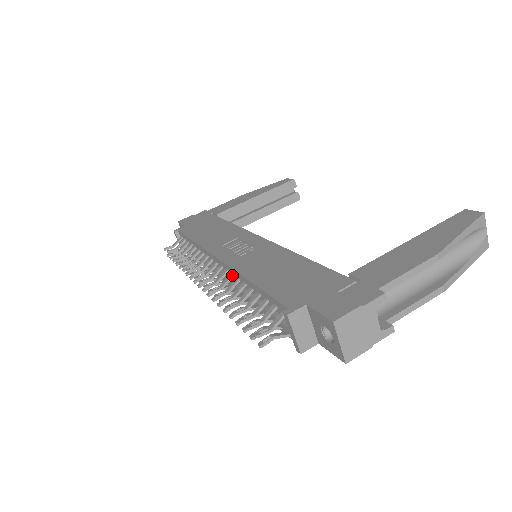
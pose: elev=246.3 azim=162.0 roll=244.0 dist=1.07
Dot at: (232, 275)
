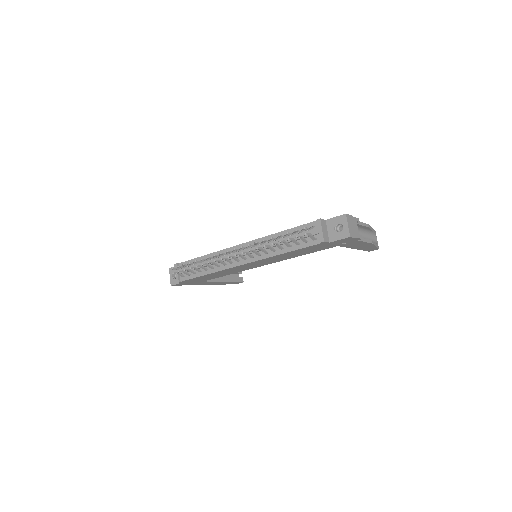
Dot at: occluded
